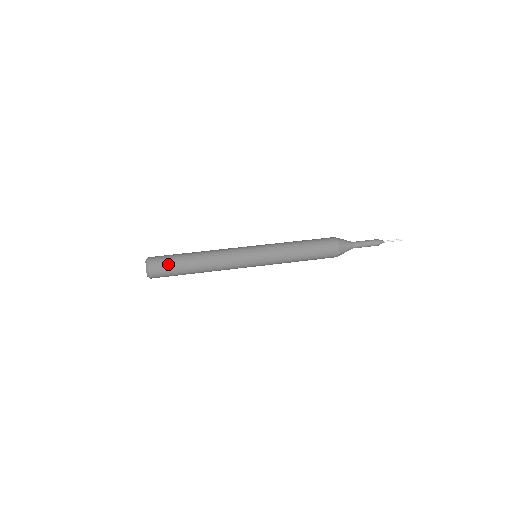
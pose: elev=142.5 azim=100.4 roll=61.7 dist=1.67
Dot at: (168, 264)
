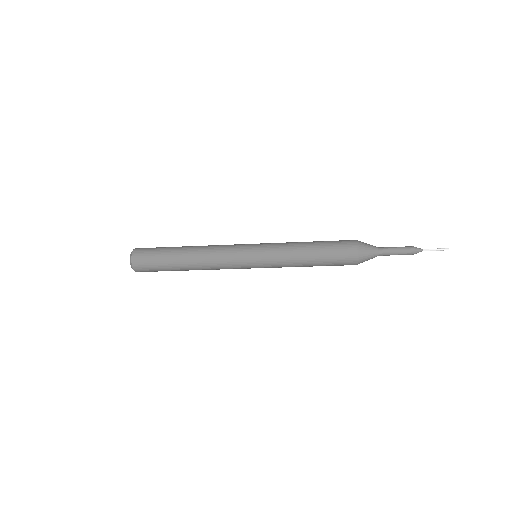
Dot at: (154, 251)
